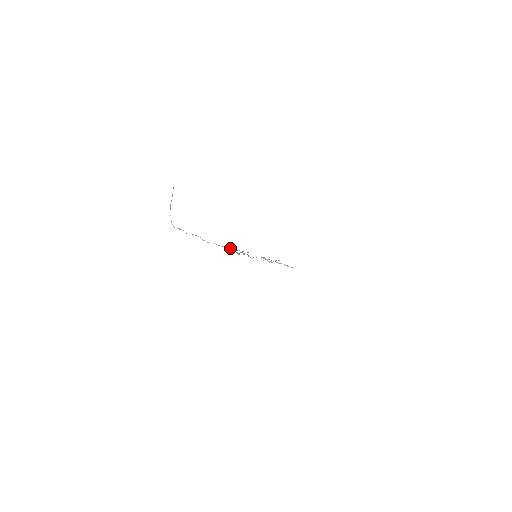
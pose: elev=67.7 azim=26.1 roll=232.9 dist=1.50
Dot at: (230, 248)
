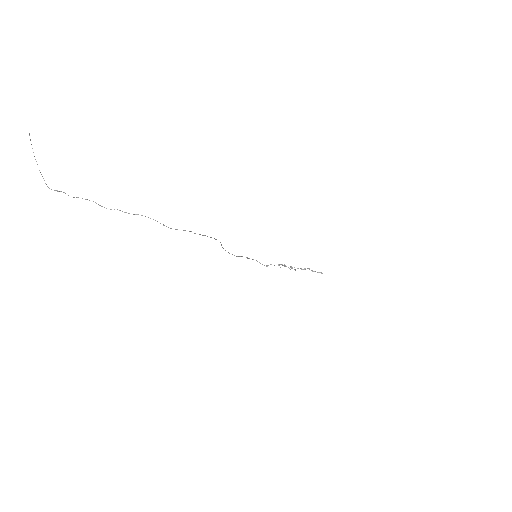
Dot at: (148, 217)
